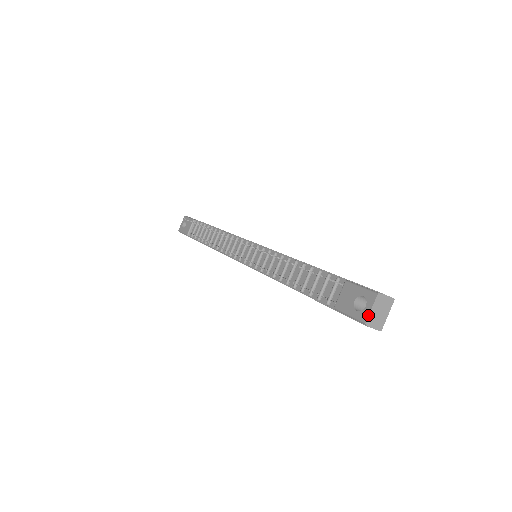
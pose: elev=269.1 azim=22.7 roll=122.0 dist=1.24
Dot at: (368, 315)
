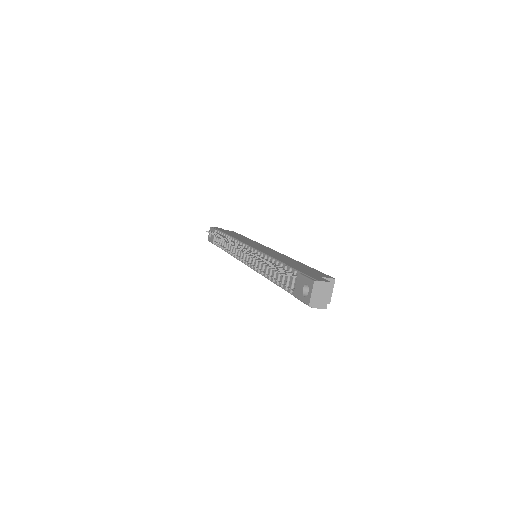
Dot at: (310, 299)
